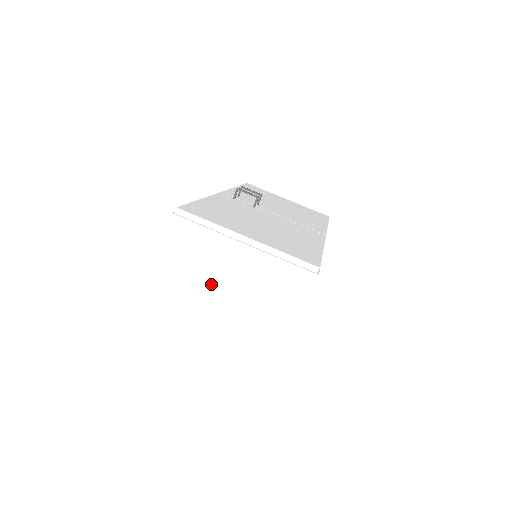
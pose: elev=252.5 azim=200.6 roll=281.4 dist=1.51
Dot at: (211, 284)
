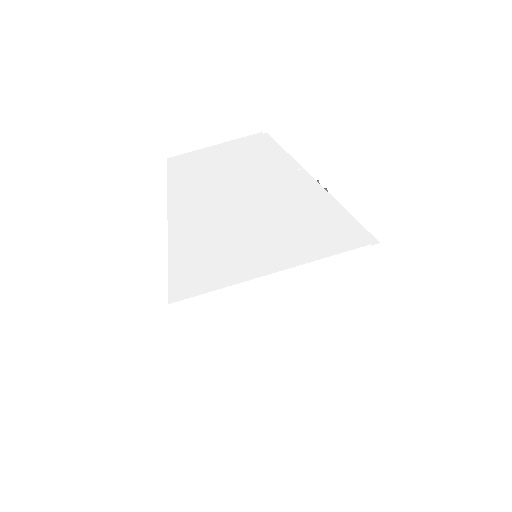
Dot at: (304, 347)
